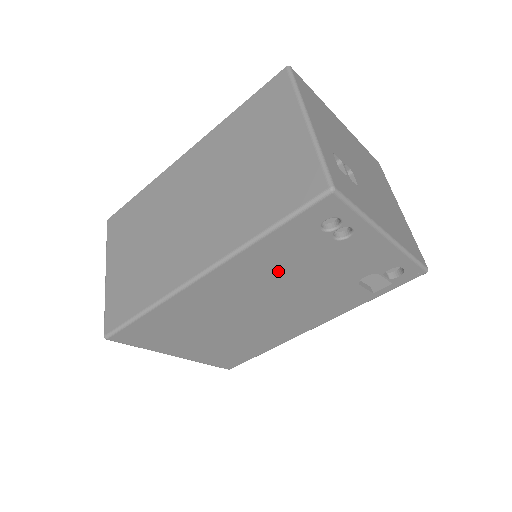
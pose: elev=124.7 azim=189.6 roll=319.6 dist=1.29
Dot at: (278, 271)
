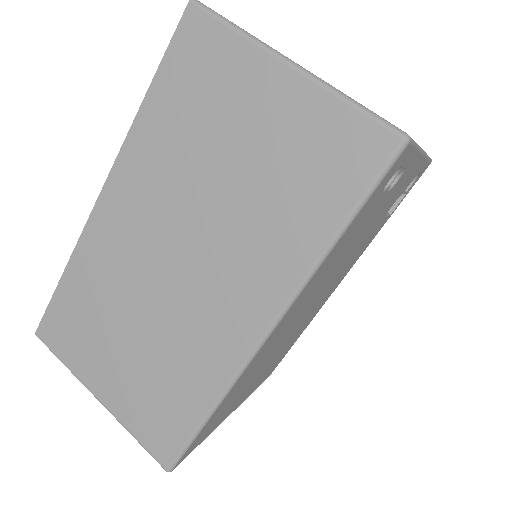
Dot at: (334, 264)
